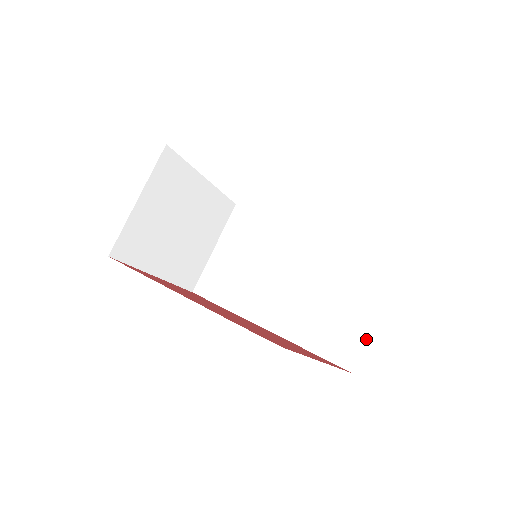
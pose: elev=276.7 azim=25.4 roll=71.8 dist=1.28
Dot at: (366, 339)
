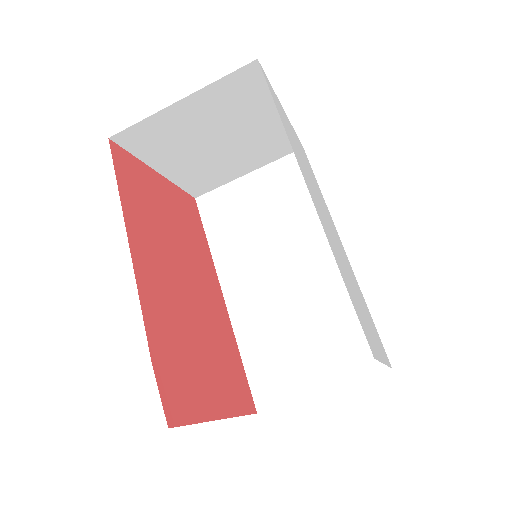
Dot at: (293, 399)
